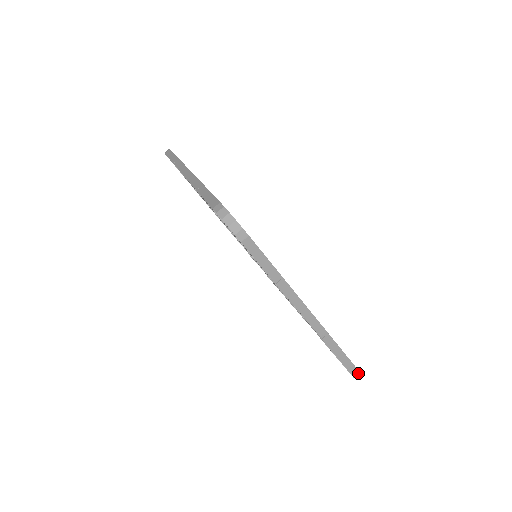
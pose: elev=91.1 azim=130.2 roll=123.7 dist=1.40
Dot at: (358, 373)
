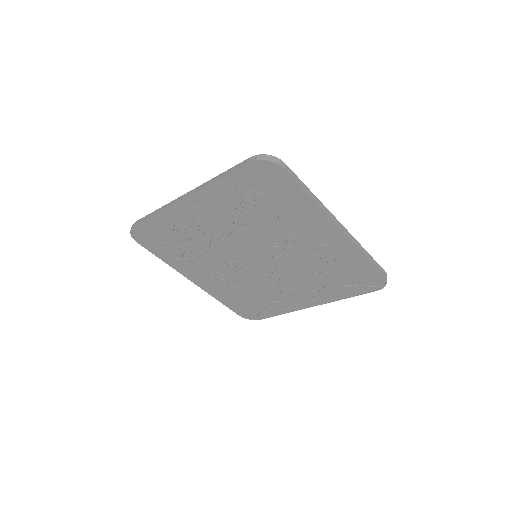
Dot at: (386, 275)
